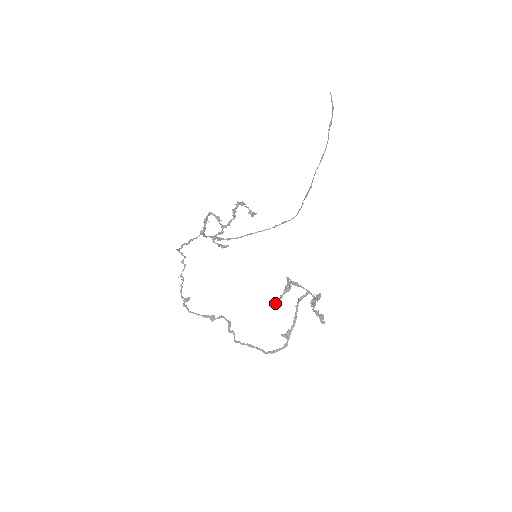
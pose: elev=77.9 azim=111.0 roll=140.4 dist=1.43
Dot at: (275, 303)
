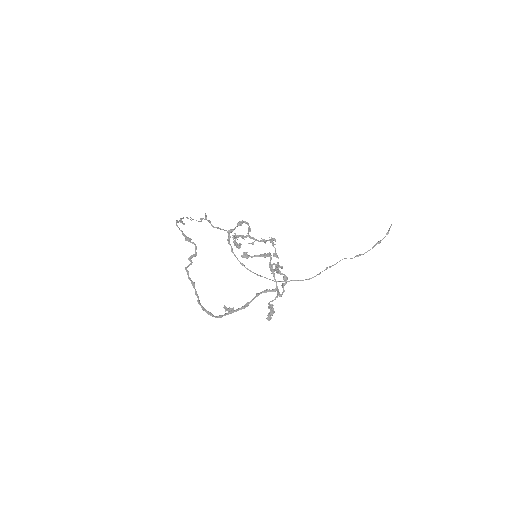
Dot at: occluded
